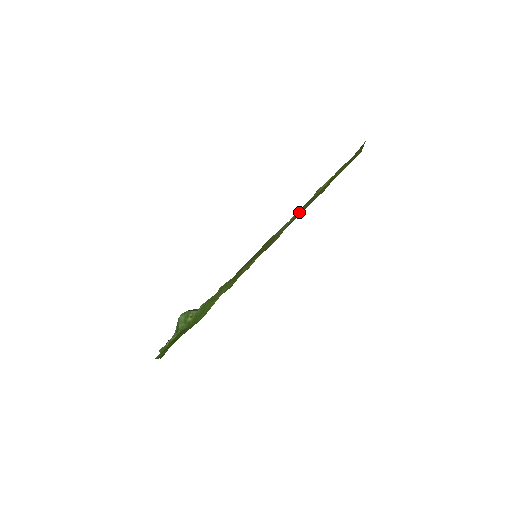
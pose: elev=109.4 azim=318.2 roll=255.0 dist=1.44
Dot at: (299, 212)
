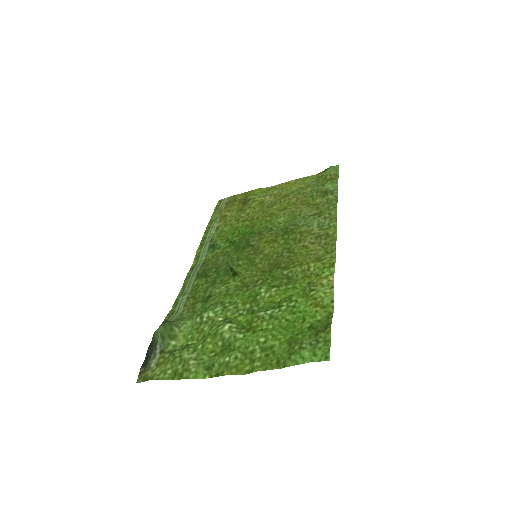
Dot at: (304, 216)
